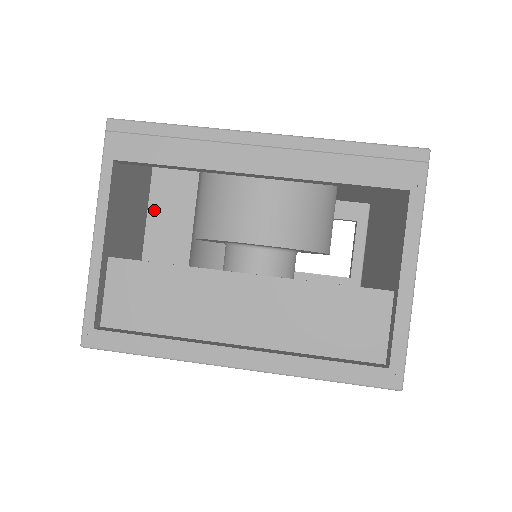
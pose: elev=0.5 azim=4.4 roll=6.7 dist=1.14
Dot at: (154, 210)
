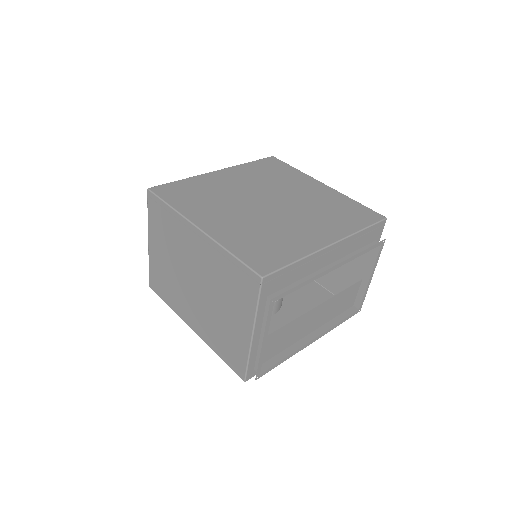
Dot at: occluded
